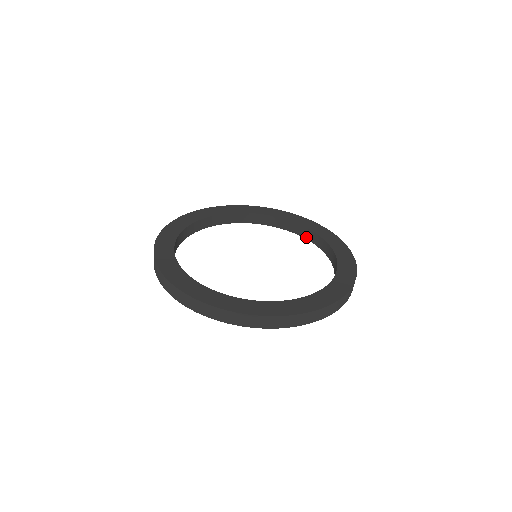
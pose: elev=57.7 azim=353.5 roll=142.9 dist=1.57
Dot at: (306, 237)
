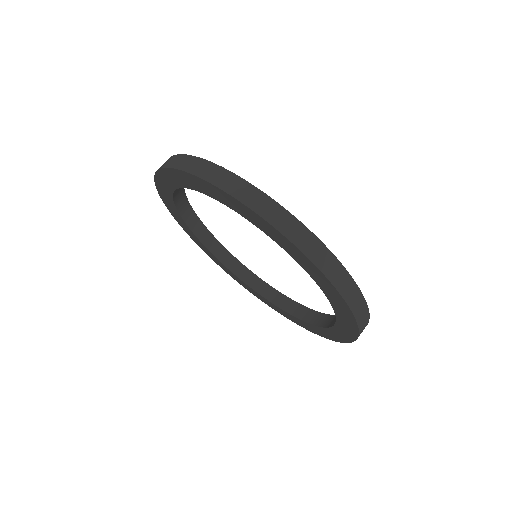
Dot at: occluded
